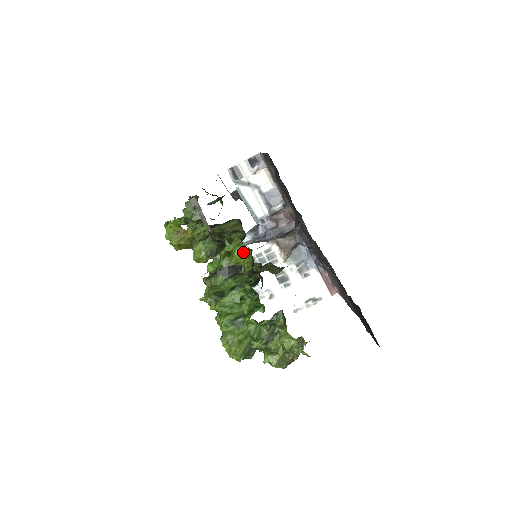
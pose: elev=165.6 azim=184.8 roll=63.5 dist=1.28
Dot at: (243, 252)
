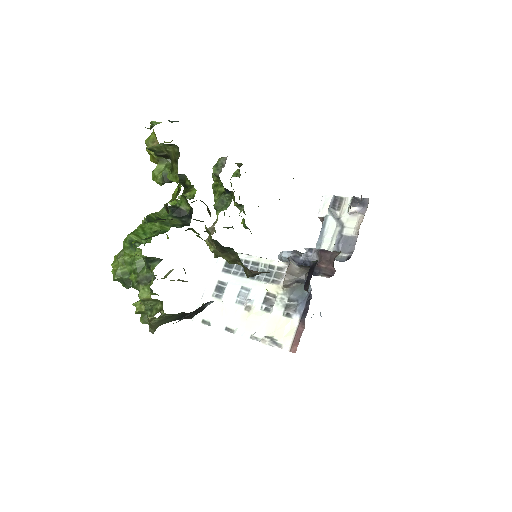
Dot at: (178, 190)
